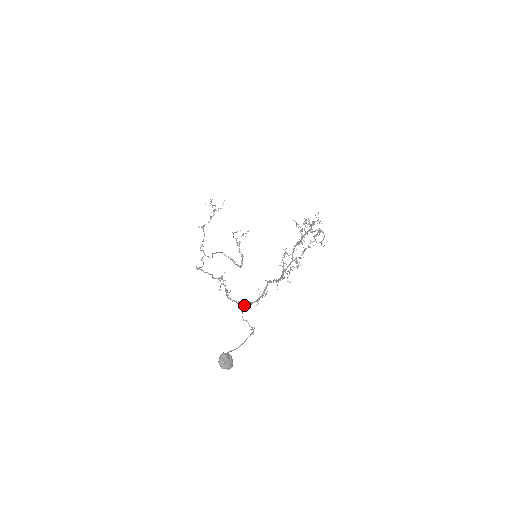
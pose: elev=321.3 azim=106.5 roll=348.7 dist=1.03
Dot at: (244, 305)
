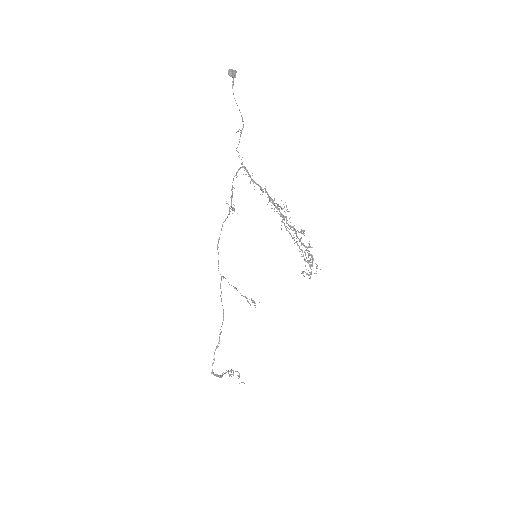
Dot at: (241, 164)
